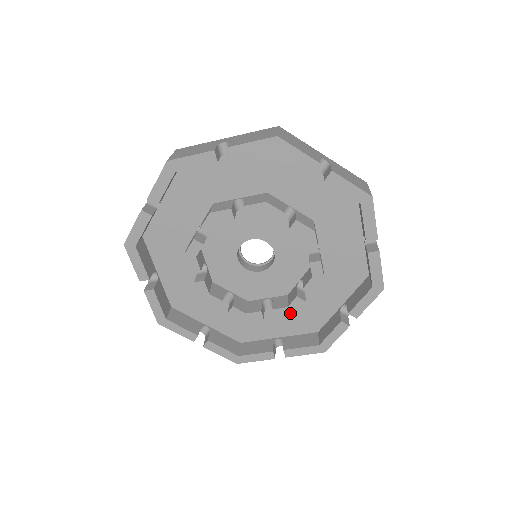
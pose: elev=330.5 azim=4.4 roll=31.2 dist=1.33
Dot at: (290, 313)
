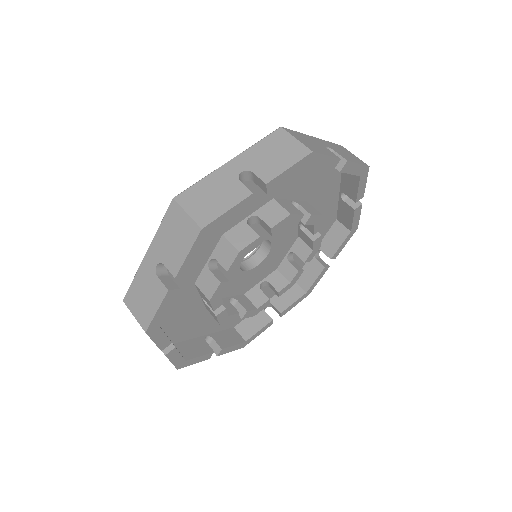
Dot at: (254, 314)
